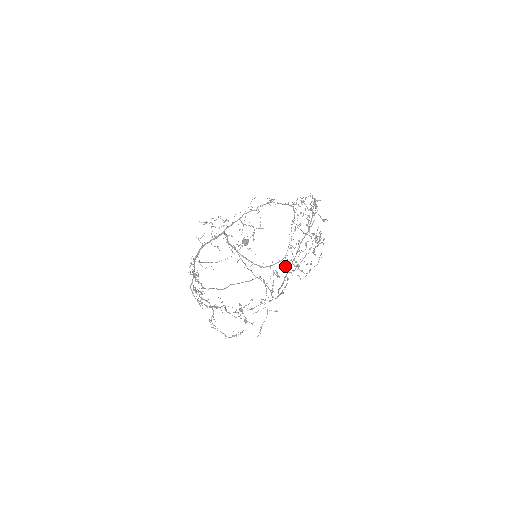
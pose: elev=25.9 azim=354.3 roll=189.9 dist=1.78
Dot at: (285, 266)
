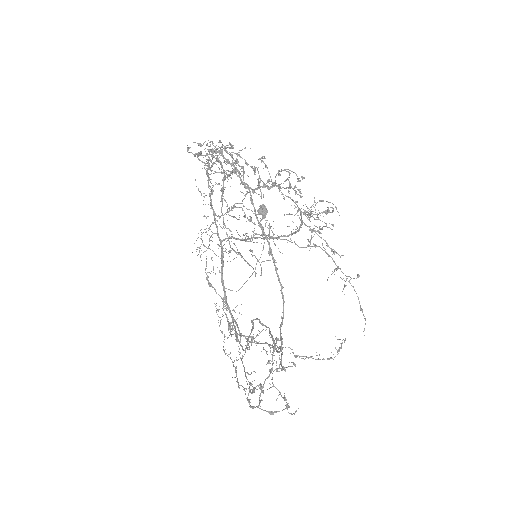
Dot at: occluded
